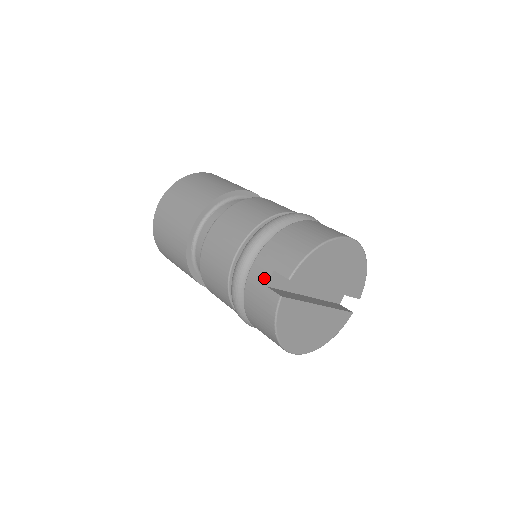
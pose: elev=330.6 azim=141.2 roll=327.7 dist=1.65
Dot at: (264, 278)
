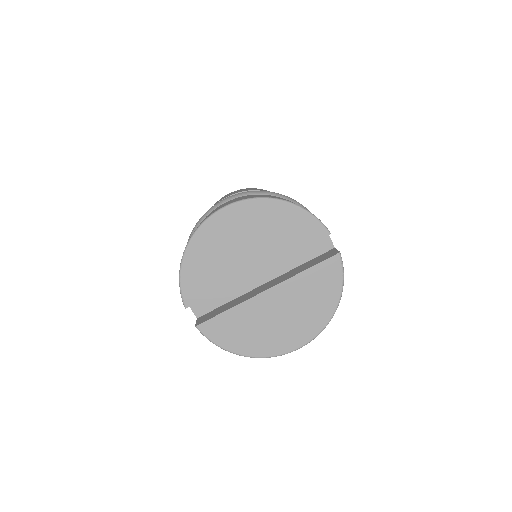
Dot at: occluded
